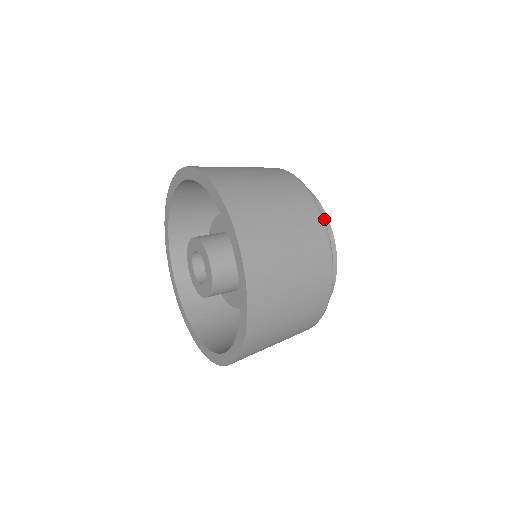
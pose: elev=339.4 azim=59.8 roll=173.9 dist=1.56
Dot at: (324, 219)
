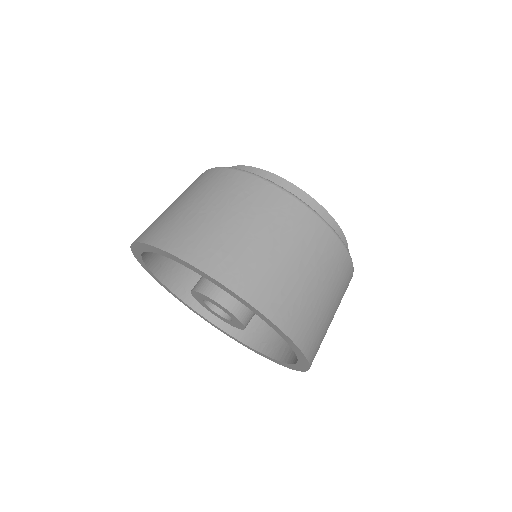
Dot at: occluded
